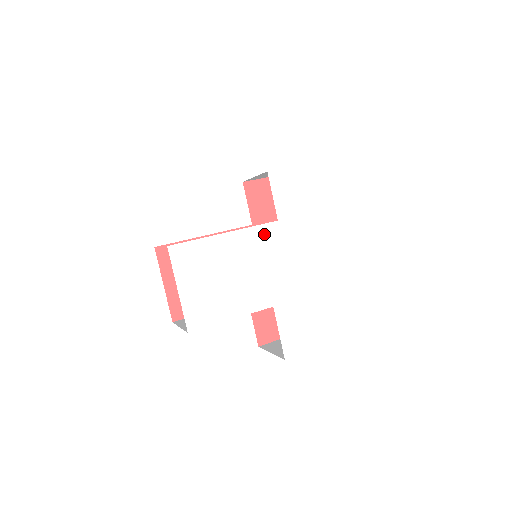
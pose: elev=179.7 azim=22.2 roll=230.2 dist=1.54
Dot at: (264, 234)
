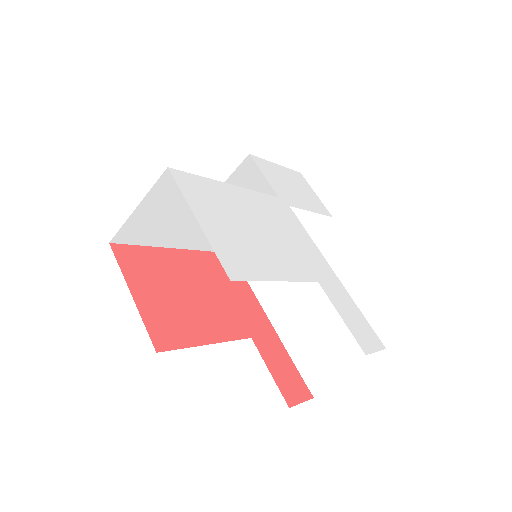
Dot at: (271, 203)
